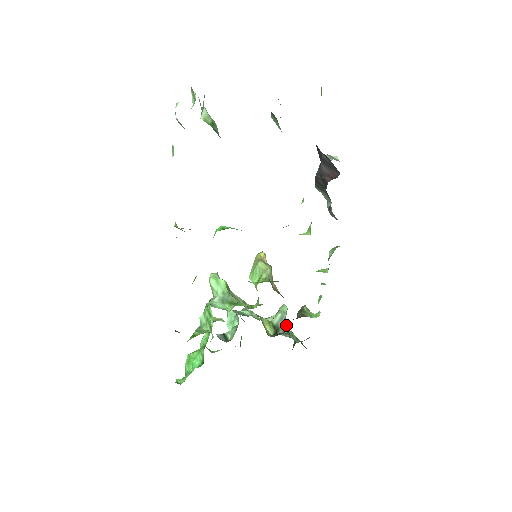
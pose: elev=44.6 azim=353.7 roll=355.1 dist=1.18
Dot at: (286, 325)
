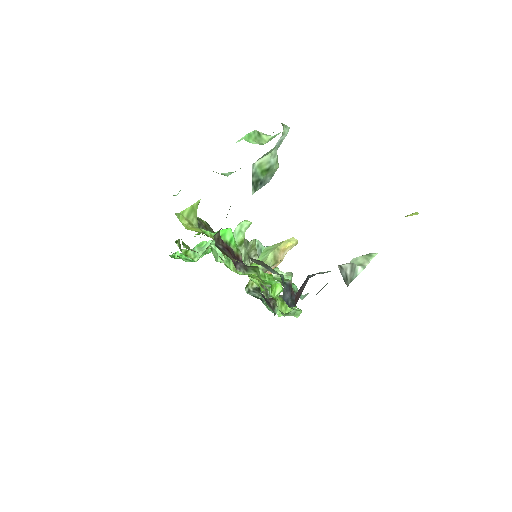
Dot at: occluded
